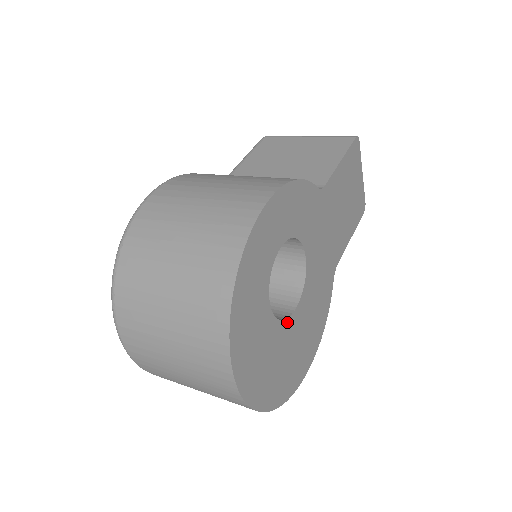
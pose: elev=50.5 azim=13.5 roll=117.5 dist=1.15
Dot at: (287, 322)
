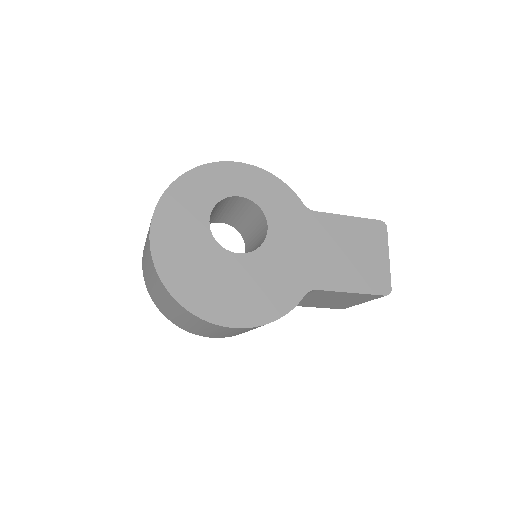
Dot at: (222, 250)
